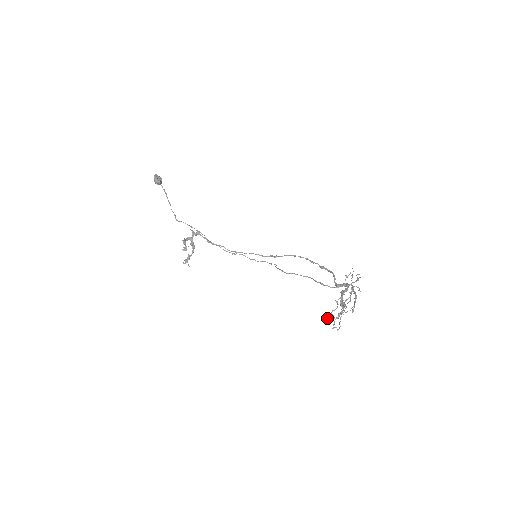
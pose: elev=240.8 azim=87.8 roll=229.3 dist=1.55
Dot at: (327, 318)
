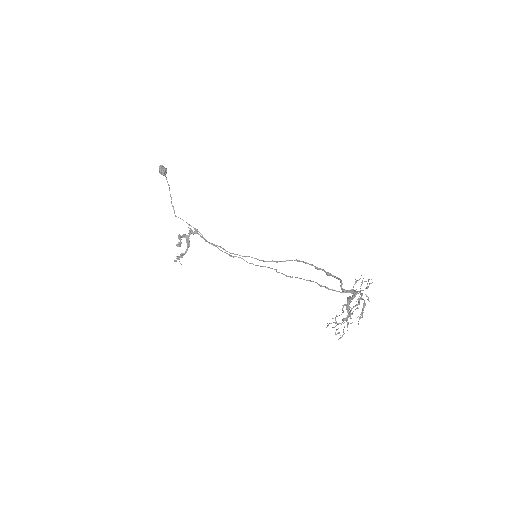
Dot at: (329, 323)
